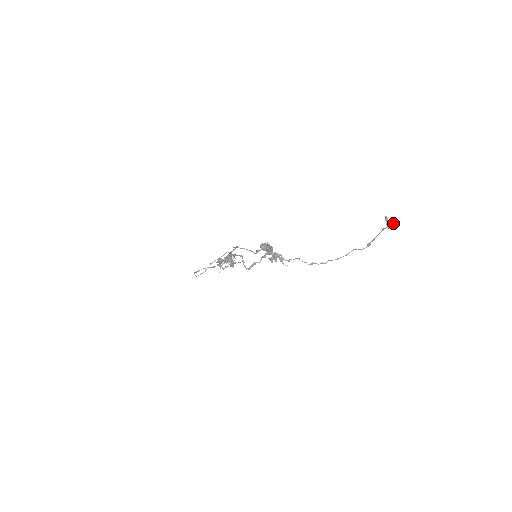
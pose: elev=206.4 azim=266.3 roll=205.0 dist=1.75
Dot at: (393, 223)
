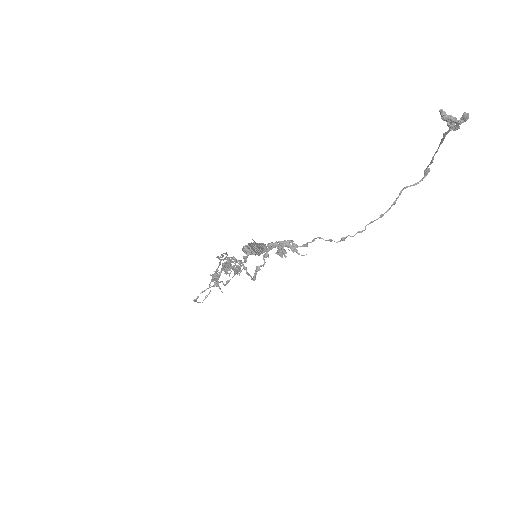
Dot at: occluded
